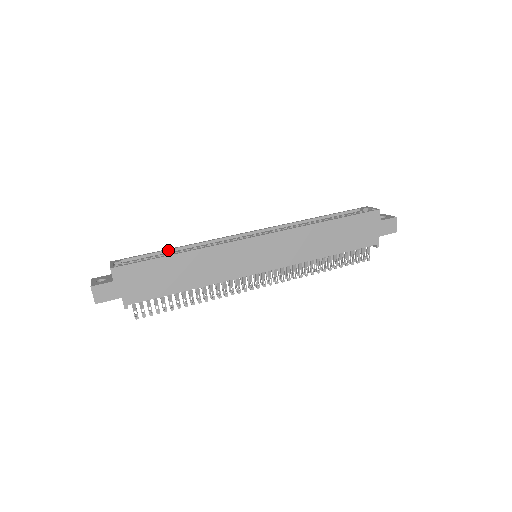
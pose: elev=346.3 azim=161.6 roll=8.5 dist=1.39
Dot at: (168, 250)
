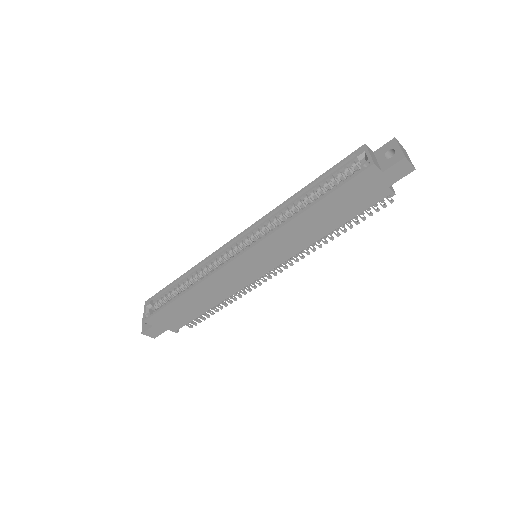
Dot at: (179, 280)
